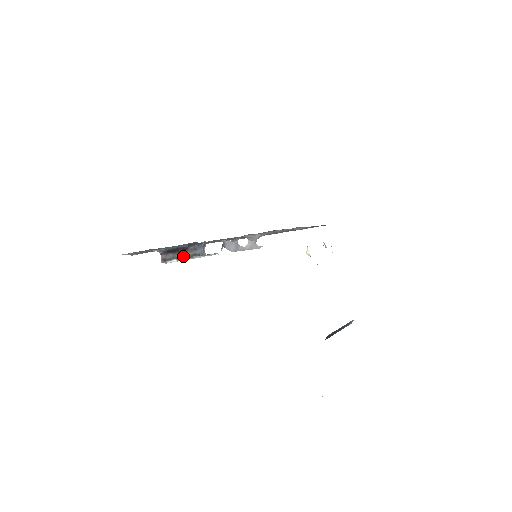
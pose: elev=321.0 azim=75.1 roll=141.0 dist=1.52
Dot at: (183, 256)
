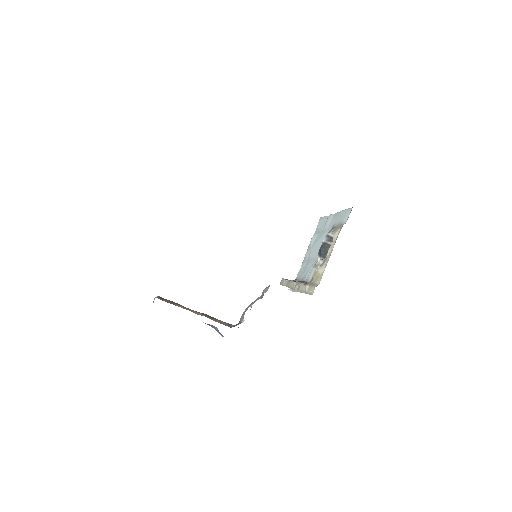
Dot at: occluded
